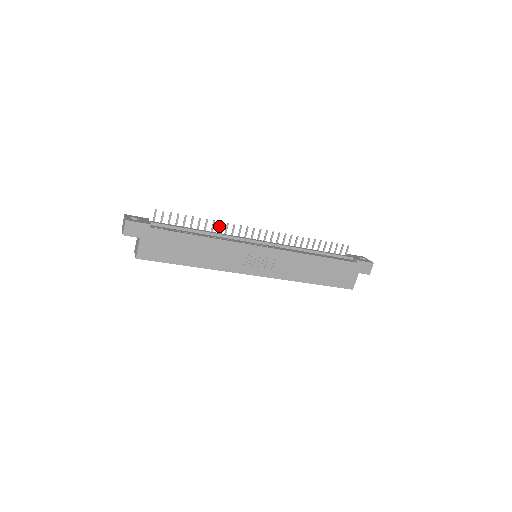
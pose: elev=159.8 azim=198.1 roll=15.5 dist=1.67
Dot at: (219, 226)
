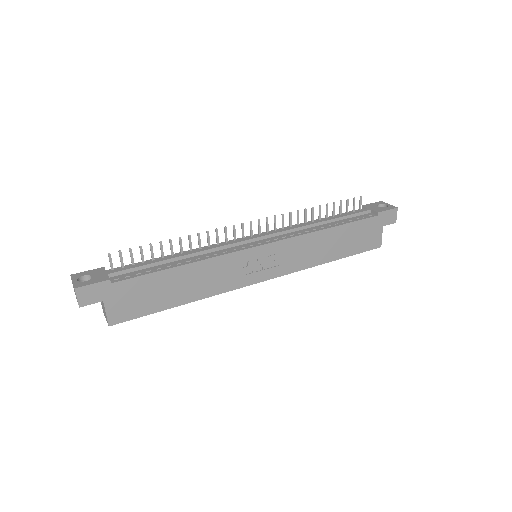
Dot at: (198, 239)
